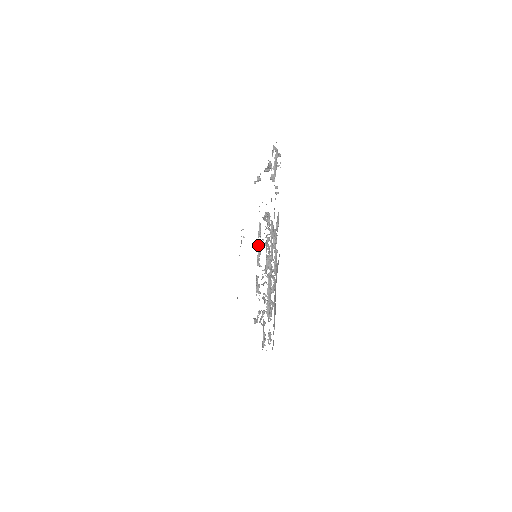
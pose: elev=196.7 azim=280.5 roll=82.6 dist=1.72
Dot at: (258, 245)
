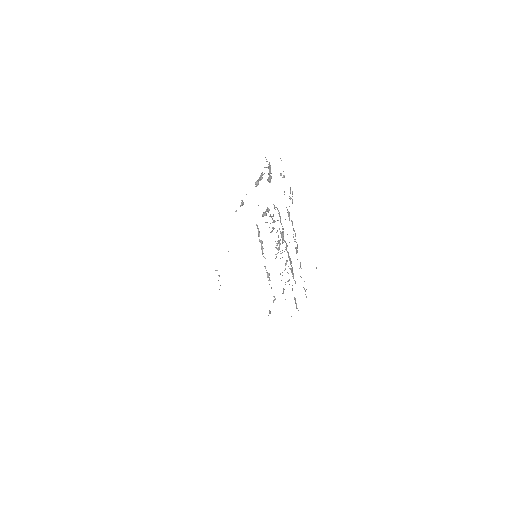
Dot at: (260, 241)
